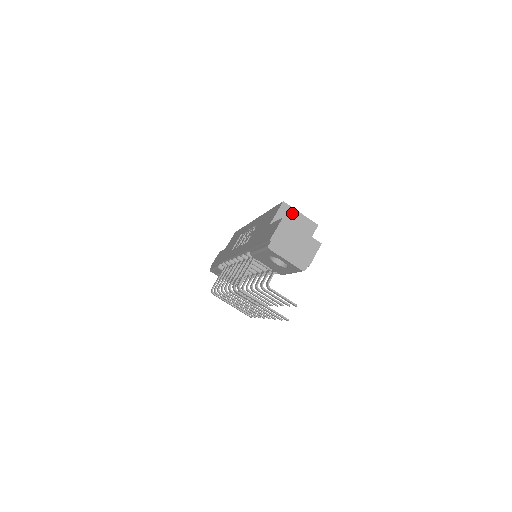
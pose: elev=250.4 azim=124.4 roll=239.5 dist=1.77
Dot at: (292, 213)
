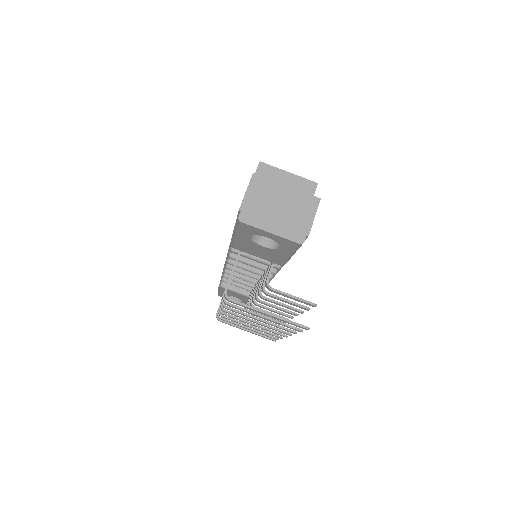
Dot at: (276, 174)
